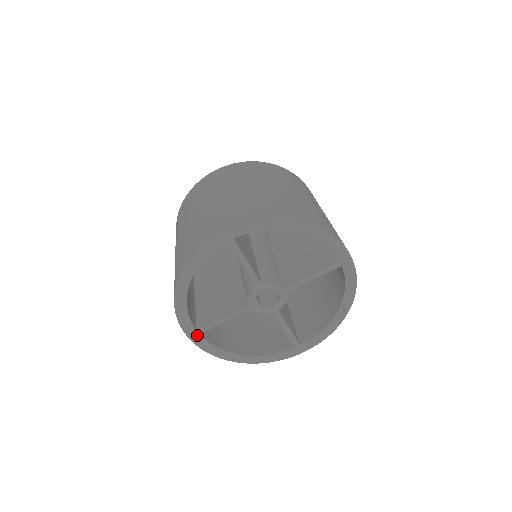
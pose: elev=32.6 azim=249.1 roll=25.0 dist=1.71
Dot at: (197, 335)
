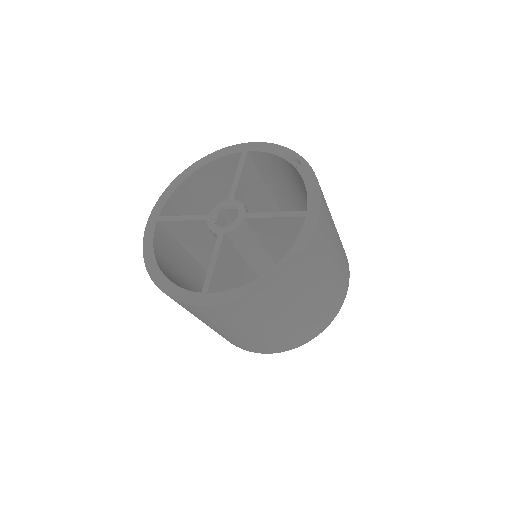
Dot at: (207, 296)
